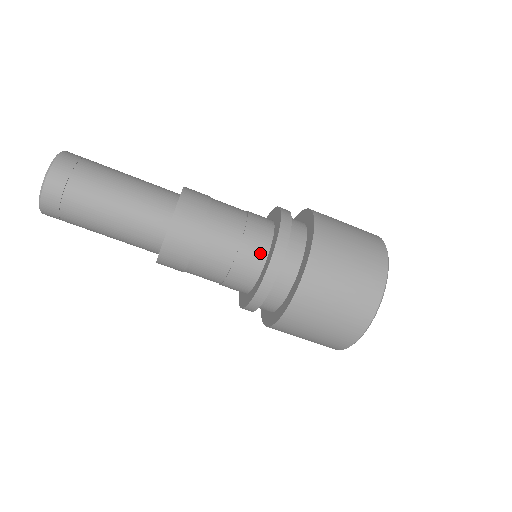
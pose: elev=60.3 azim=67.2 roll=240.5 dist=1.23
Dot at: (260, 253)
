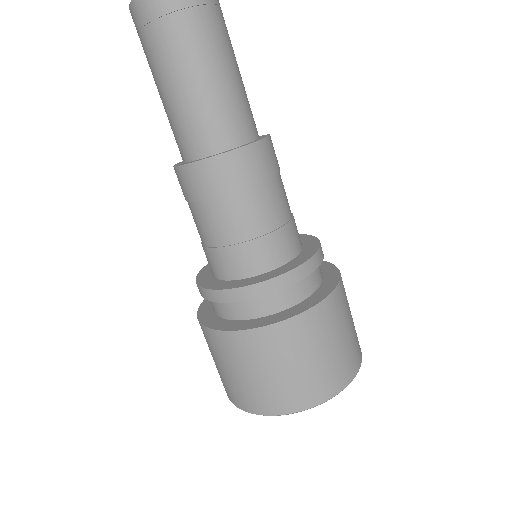
Dot at: (257, 265)
